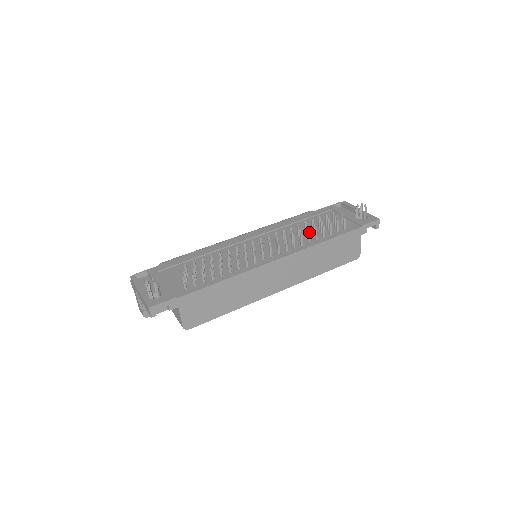
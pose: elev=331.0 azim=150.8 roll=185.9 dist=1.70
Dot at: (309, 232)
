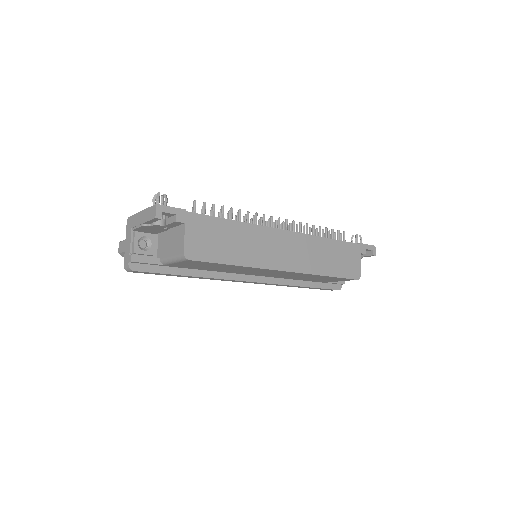
Dot at: (314, 225)
